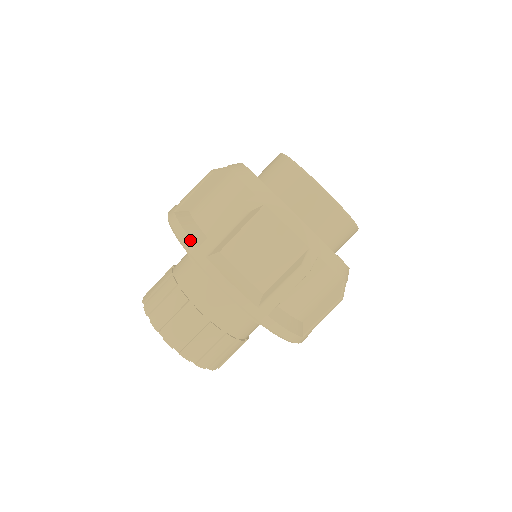
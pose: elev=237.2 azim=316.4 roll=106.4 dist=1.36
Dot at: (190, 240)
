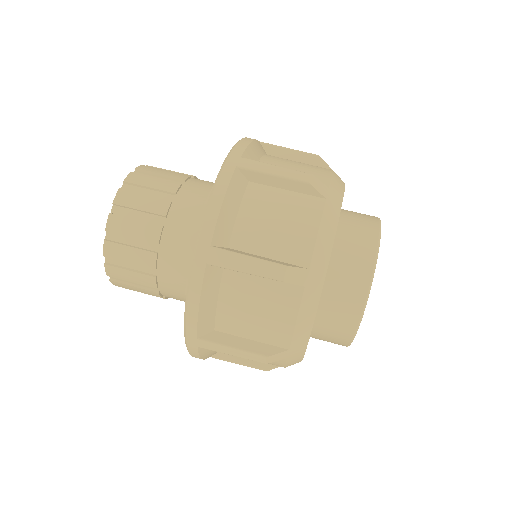
Dot at: (195, 329)
